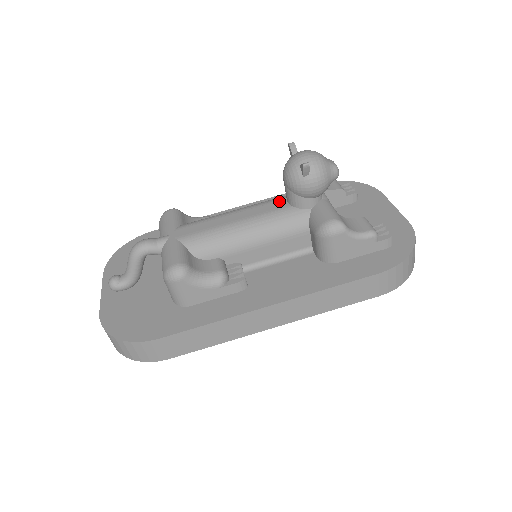
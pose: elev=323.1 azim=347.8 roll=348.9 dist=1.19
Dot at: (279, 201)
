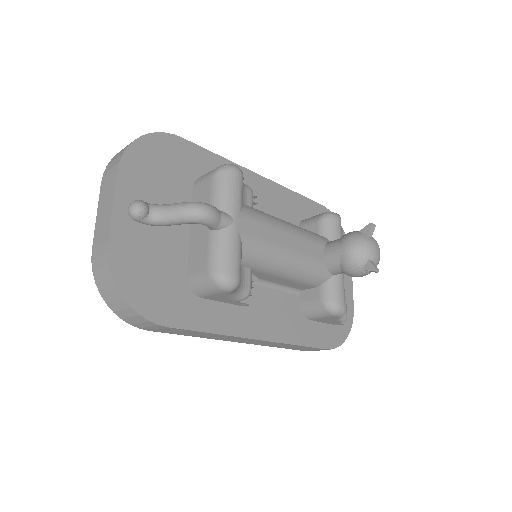
Dot at: (320, 247)
